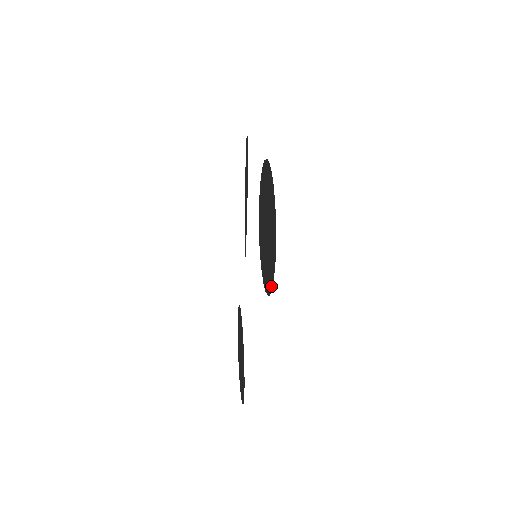
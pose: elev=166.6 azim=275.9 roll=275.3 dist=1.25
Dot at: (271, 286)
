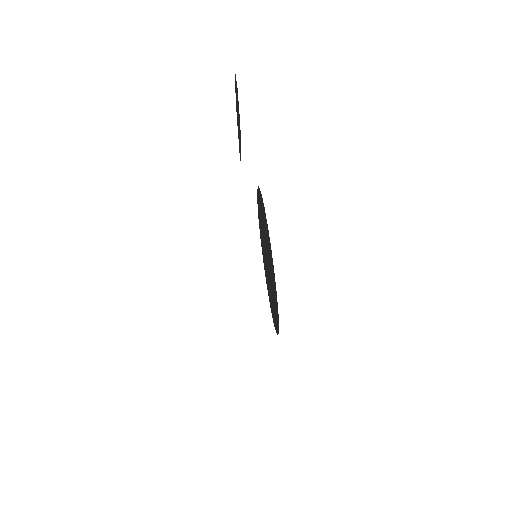
Dot at: (273, 319)
